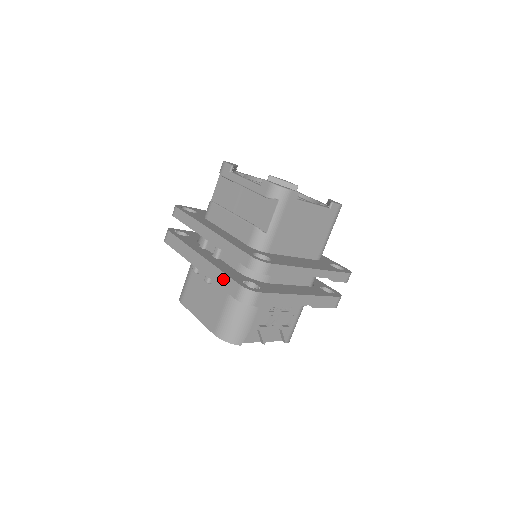
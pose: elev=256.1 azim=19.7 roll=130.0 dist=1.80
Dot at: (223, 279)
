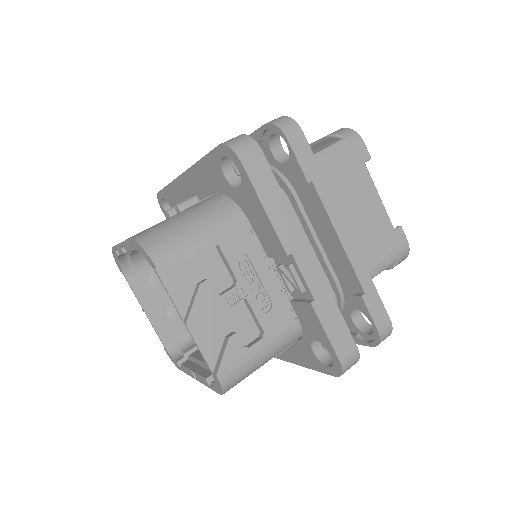
Dot at: occluded
